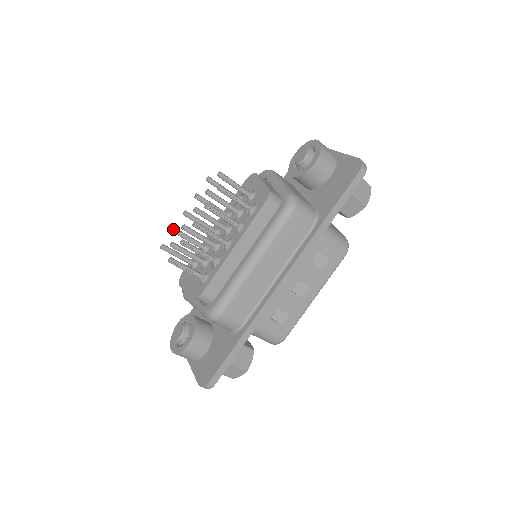
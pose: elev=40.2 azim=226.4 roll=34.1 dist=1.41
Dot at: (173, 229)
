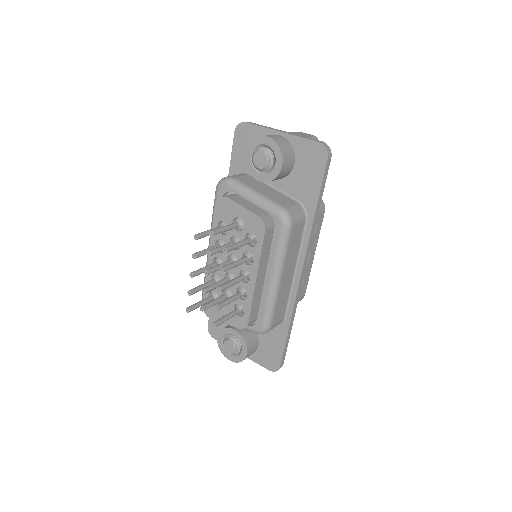
Dot at: (190, 293)
